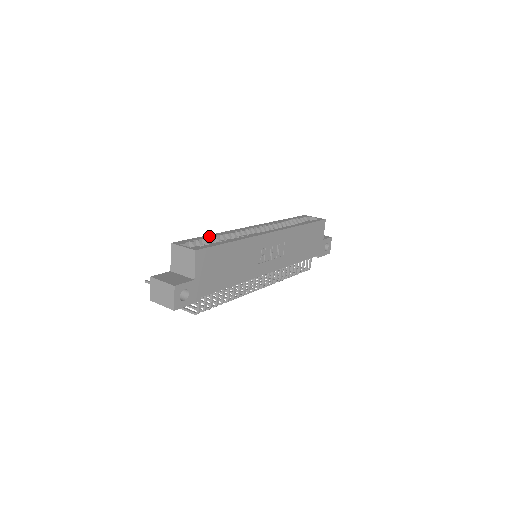
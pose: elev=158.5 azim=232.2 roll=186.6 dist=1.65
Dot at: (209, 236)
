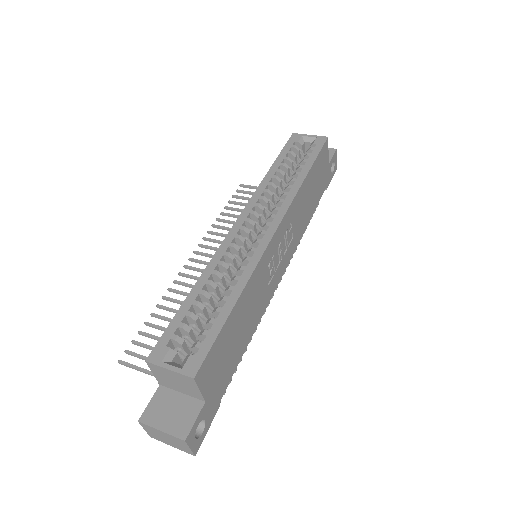
Dot at: (192, 299)
